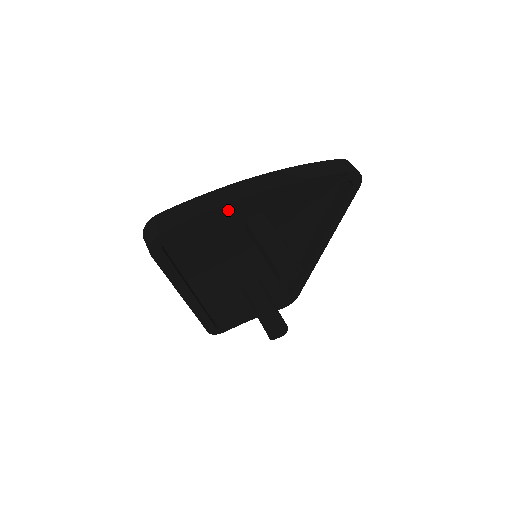
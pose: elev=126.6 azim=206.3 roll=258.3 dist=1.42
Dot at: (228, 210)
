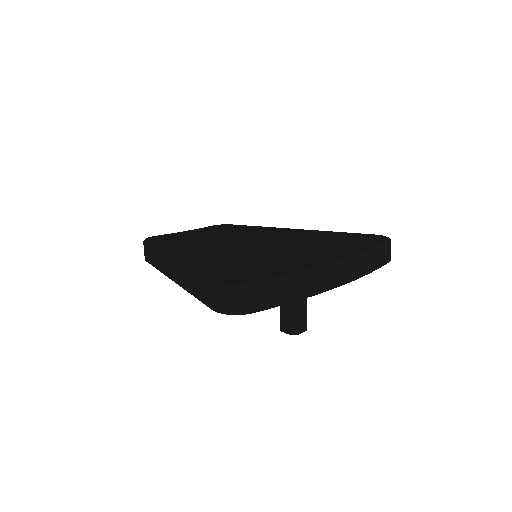
Dot at: occluded
